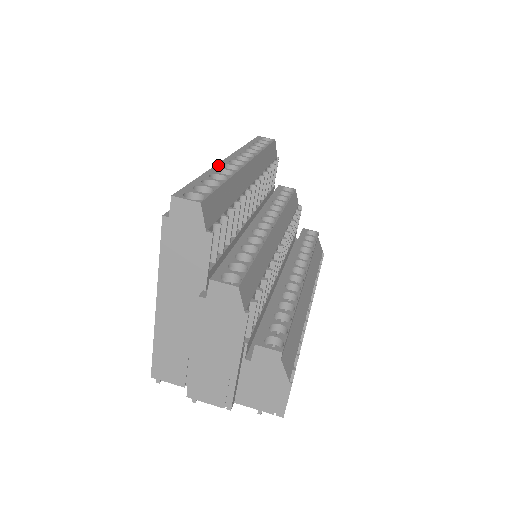
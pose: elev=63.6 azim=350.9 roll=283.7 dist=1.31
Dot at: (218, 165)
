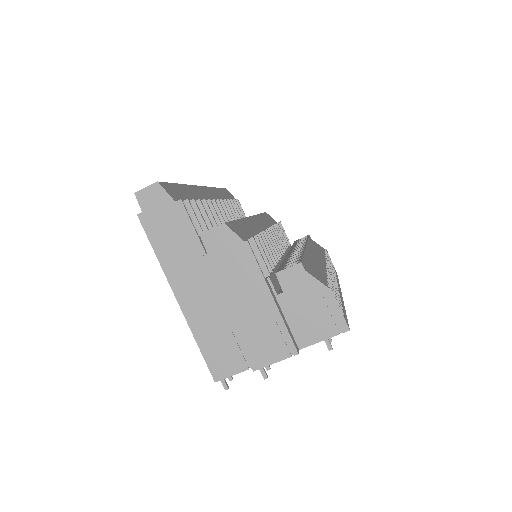
Dot at: occluded
